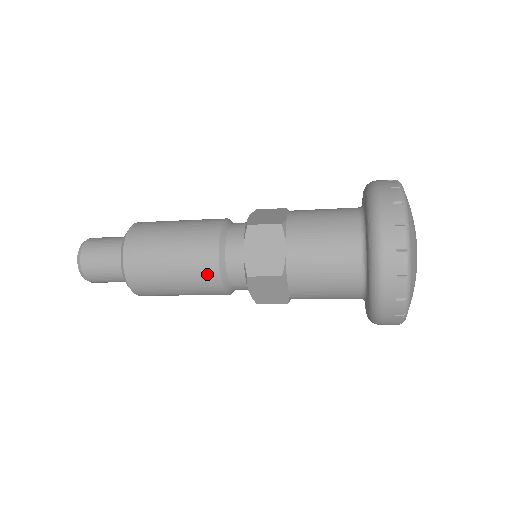
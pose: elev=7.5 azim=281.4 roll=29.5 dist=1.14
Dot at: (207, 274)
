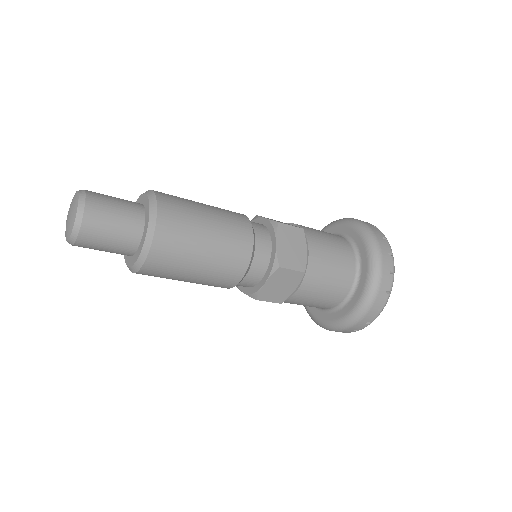
Dot at: (221, 286)
